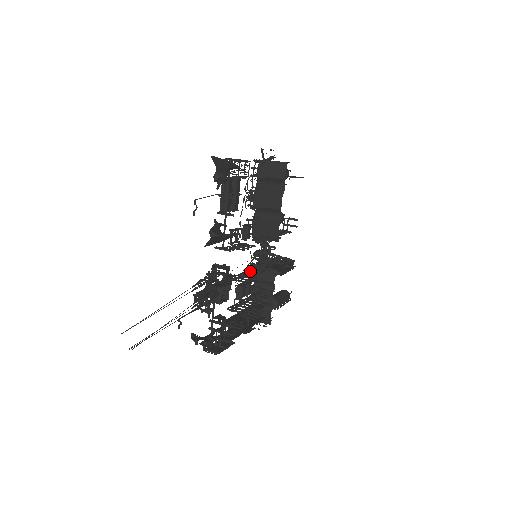
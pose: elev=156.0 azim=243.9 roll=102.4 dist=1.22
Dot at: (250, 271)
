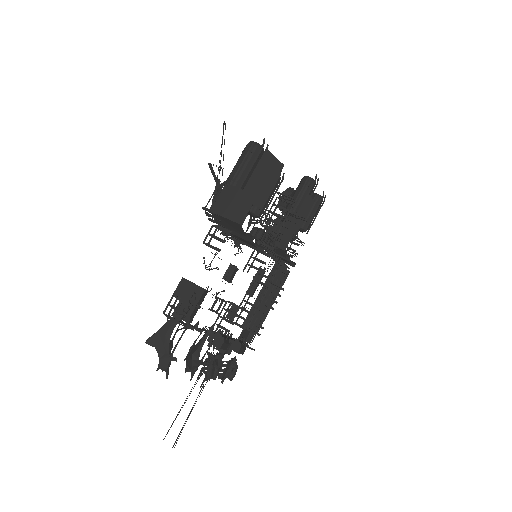
Dot at: occluded
